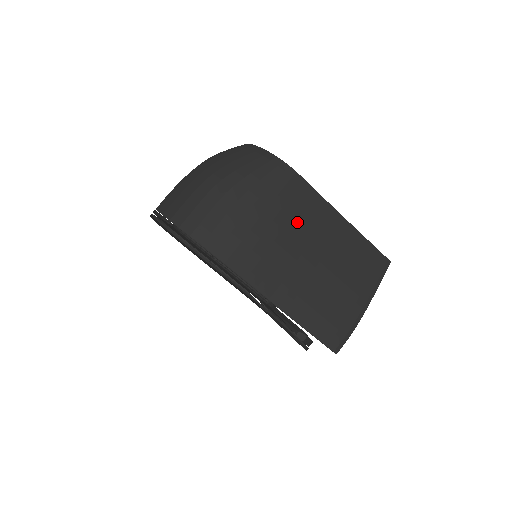
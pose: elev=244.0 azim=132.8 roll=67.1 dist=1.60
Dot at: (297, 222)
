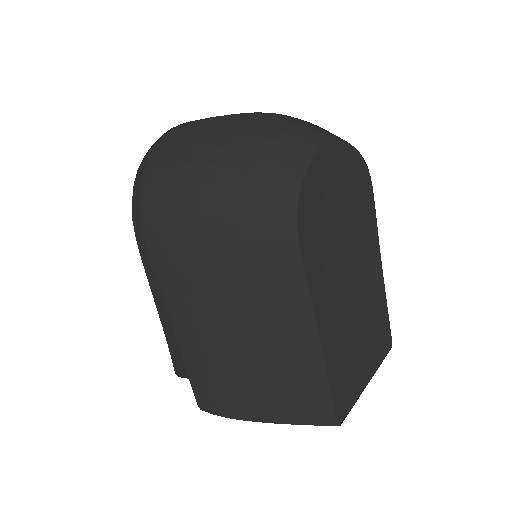
Dot at: (247, 286)
